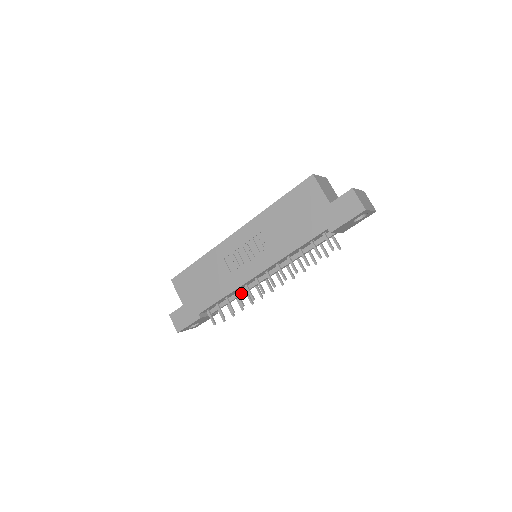
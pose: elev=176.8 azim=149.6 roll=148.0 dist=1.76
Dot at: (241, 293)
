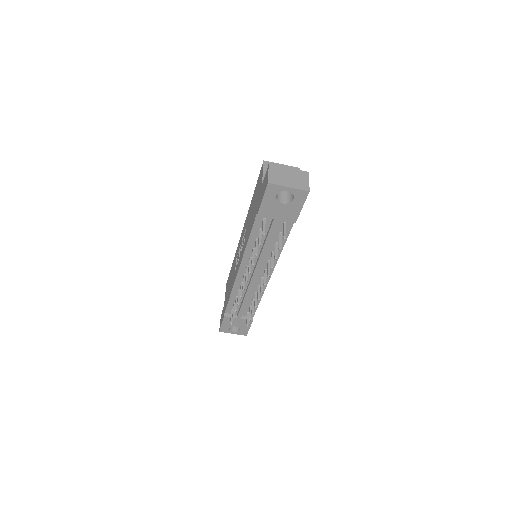
Dot at: (245, 293)
